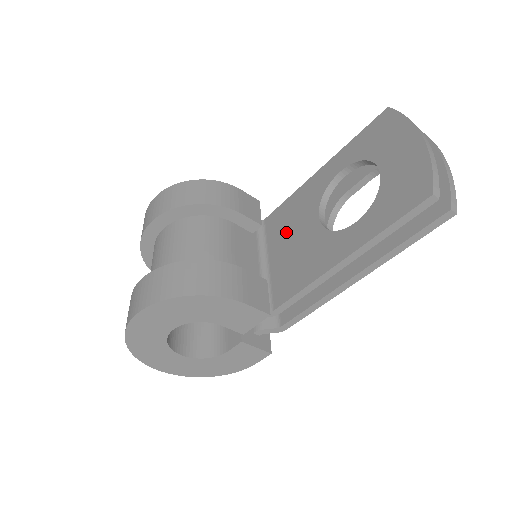
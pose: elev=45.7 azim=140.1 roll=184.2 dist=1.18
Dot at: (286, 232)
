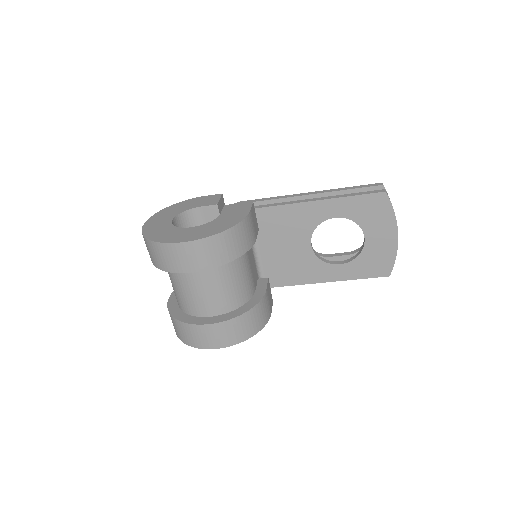
Dot at: (278, 237)
